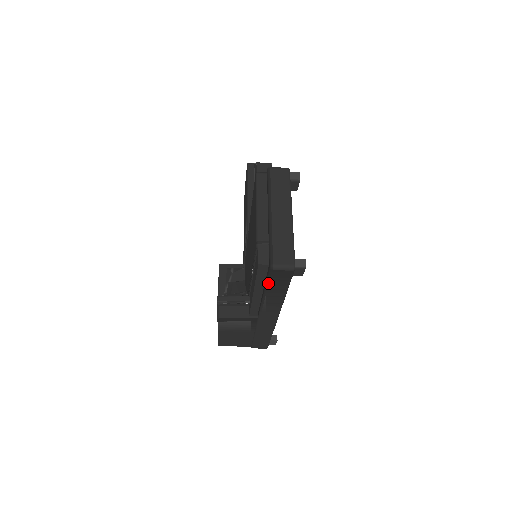
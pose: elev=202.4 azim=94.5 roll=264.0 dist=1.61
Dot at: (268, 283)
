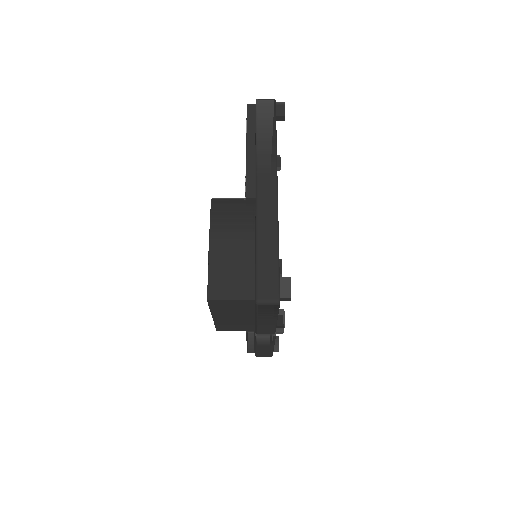
Dot at: (257, 120)
